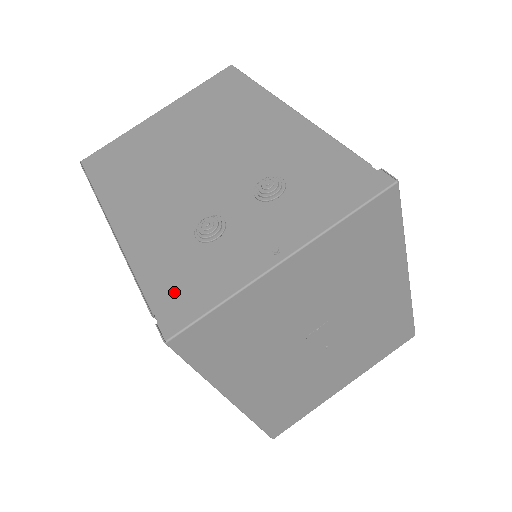
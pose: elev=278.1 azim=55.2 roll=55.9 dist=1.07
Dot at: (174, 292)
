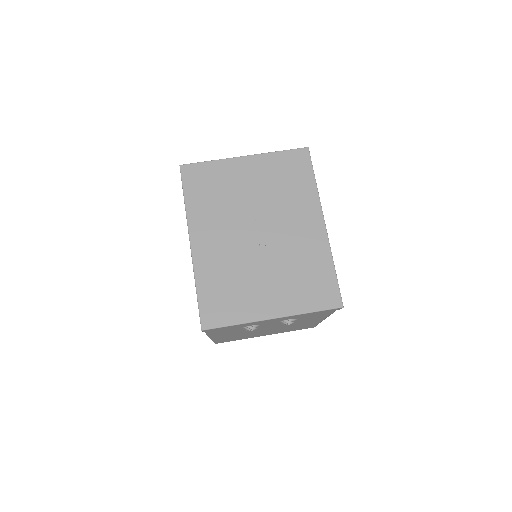
Dot at: occluded
